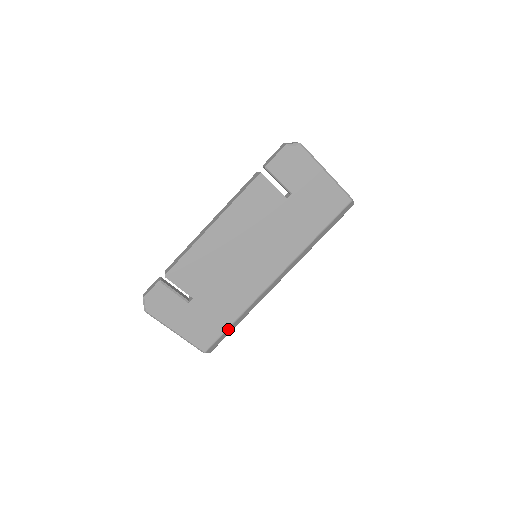
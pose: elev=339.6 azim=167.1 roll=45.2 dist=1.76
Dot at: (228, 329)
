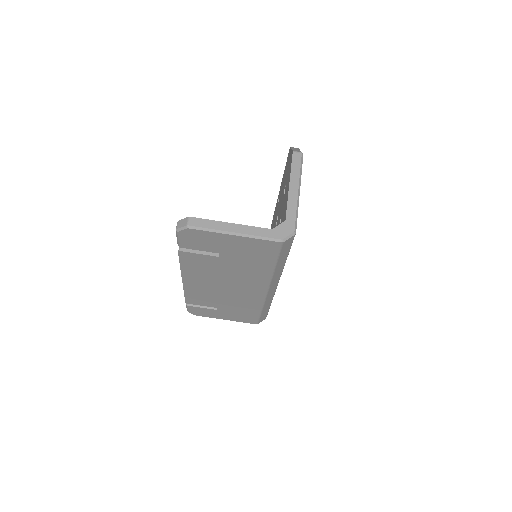
Dot at: (261, 314)
